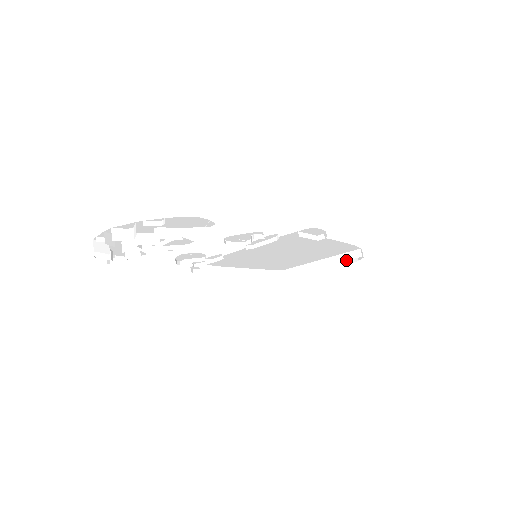
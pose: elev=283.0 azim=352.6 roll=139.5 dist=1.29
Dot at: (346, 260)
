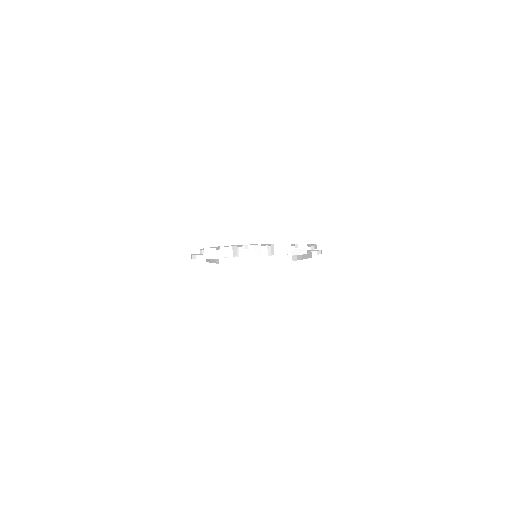
Dot at: occluded
